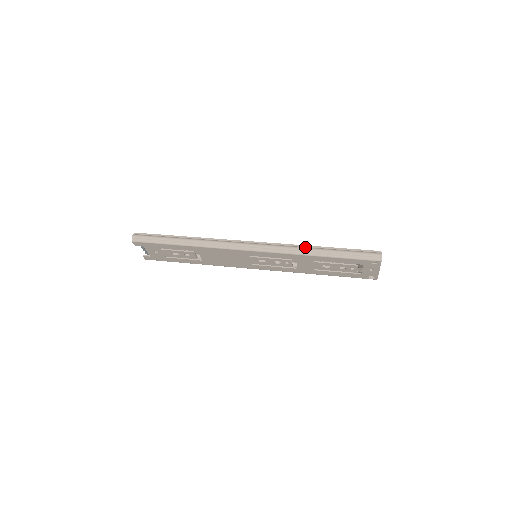
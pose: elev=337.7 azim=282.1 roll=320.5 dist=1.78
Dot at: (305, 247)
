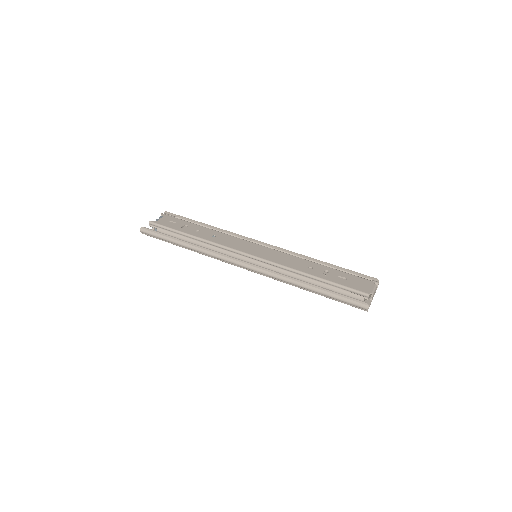
Dot at: (294, 282)
